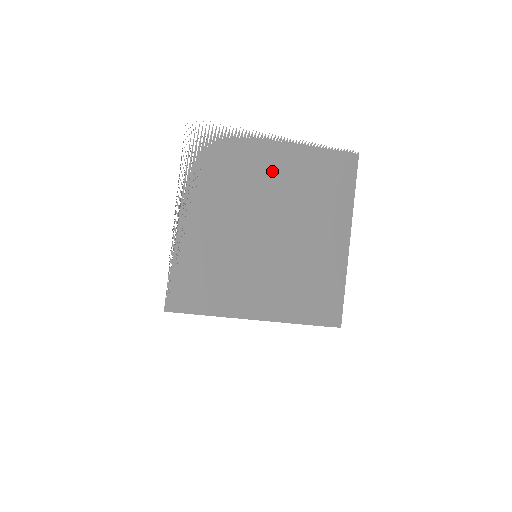
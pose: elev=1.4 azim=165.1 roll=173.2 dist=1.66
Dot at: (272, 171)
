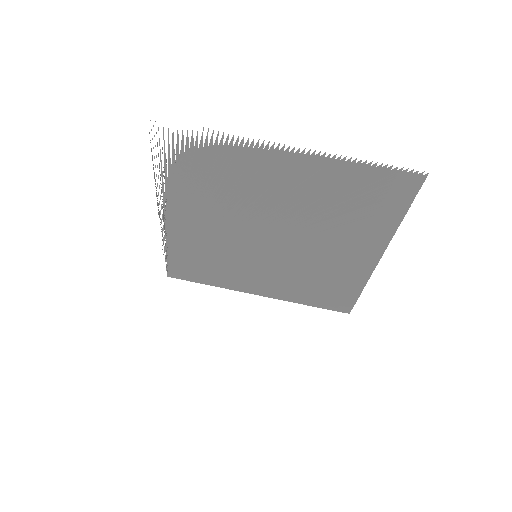
Dot at: (278, 186)
